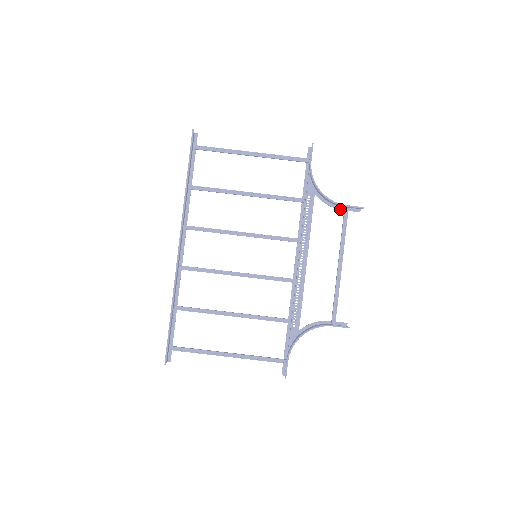
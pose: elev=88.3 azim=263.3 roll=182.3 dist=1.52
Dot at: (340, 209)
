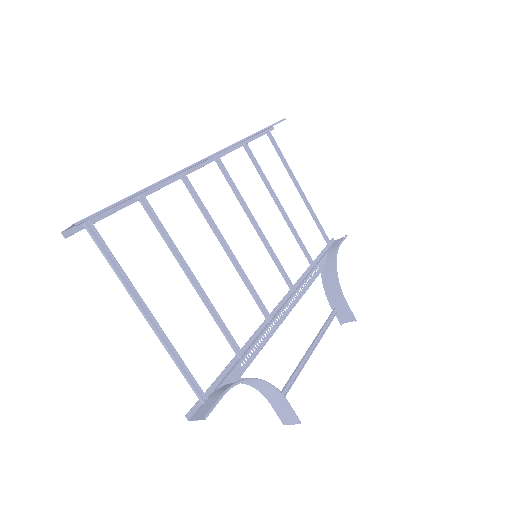
Dot at: (331, 305)
